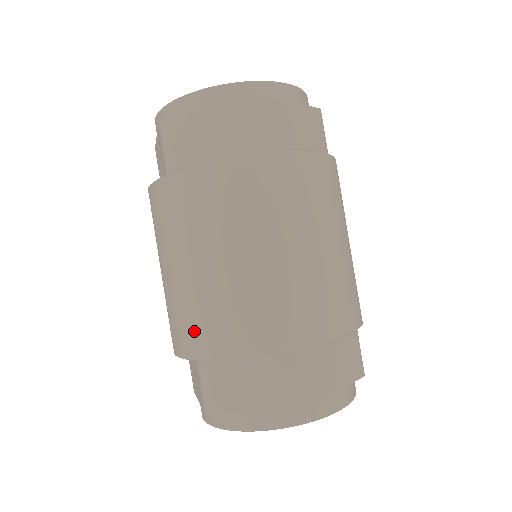
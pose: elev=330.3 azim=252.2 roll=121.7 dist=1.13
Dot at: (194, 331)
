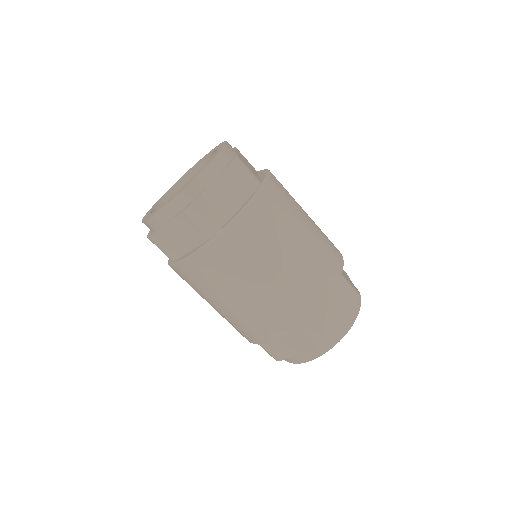
Dot at: (293, 310)
